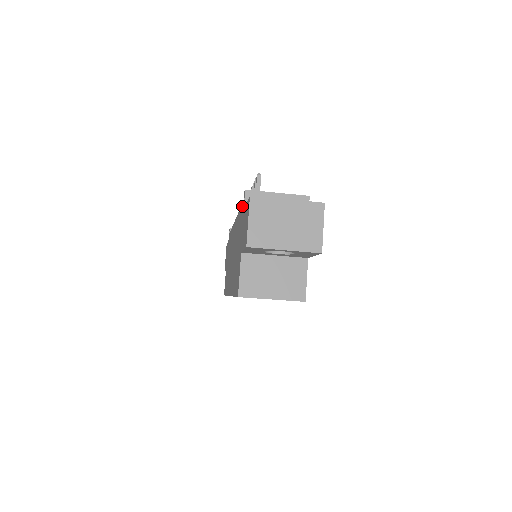
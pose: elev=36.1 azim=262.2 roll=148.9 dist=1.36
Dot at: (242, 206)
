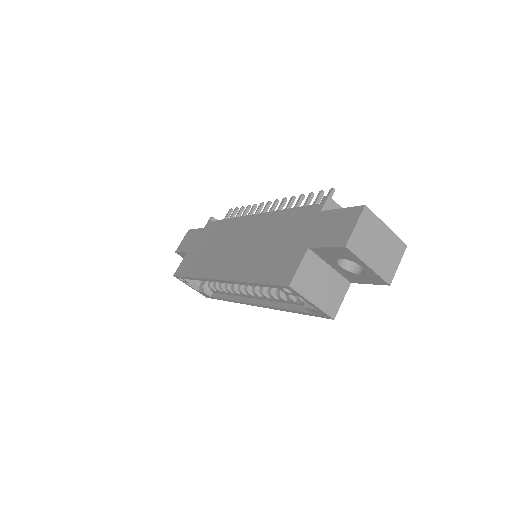
Dot at: (312, 207)
